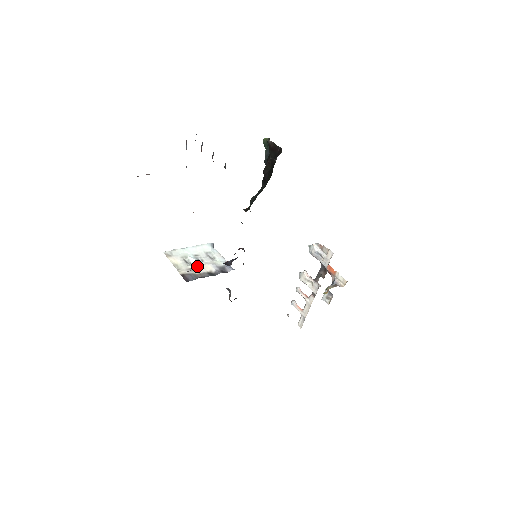
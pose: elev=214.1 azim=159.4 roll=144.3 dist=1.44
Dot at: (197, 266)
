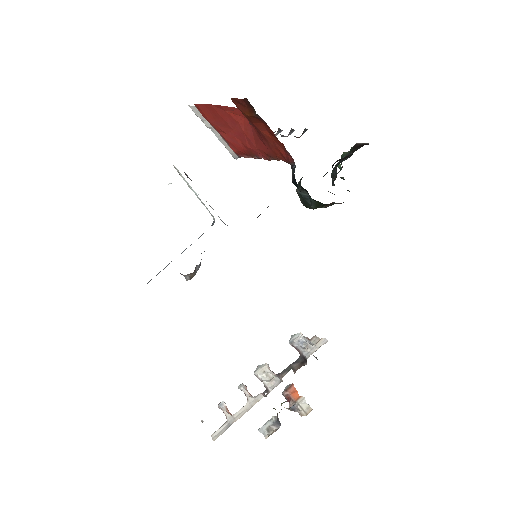
Dot at: occluded
